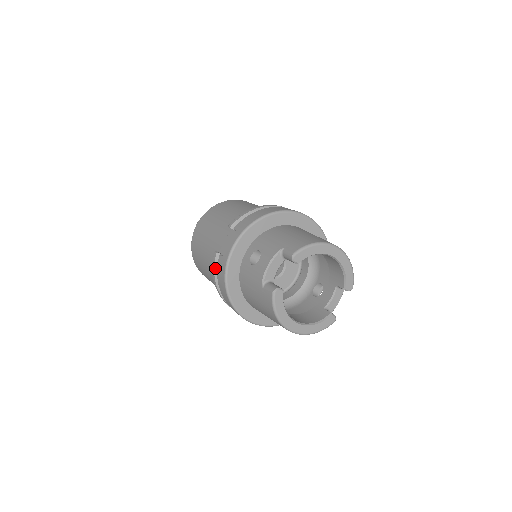
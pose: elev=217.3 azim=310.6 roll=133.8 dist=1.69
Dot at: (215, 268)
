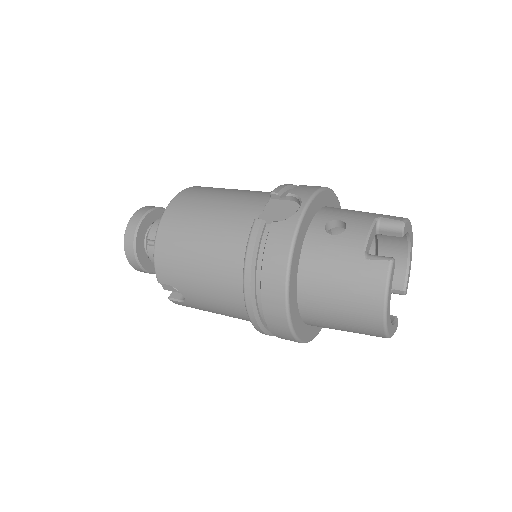
Dot at: (257, 240)
